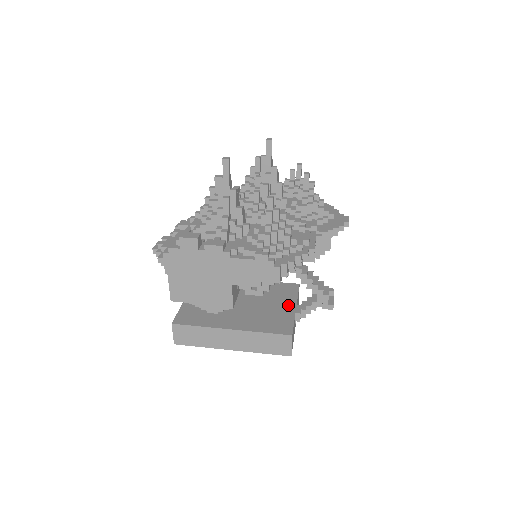
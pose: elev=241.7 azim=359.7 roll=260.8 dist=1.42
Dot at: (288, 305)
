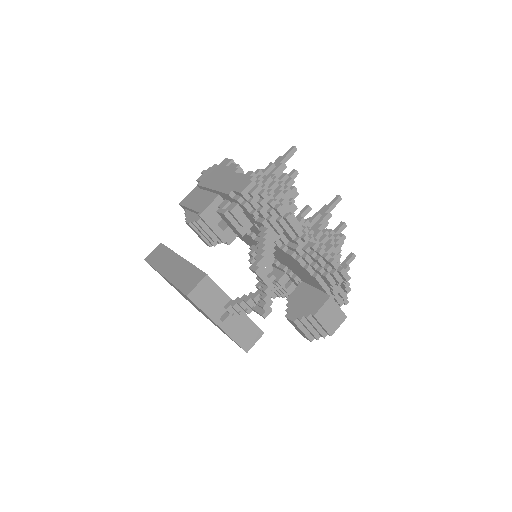
Dot at: occluded
